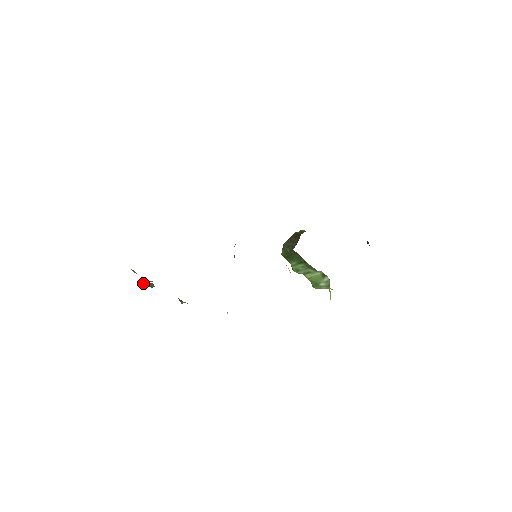
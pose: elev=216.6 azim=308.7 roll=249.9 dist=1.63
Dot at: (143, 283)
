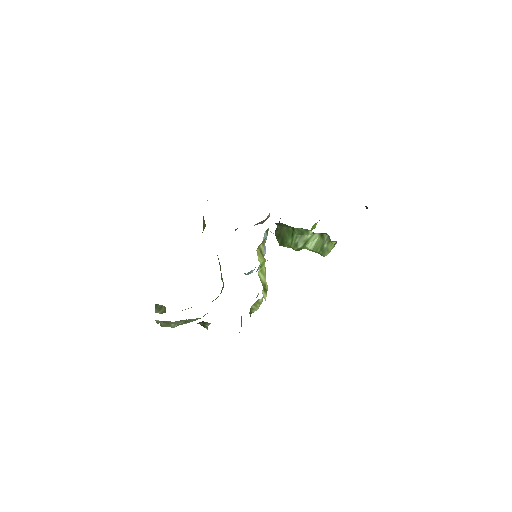
Dot at: (156, 310)
